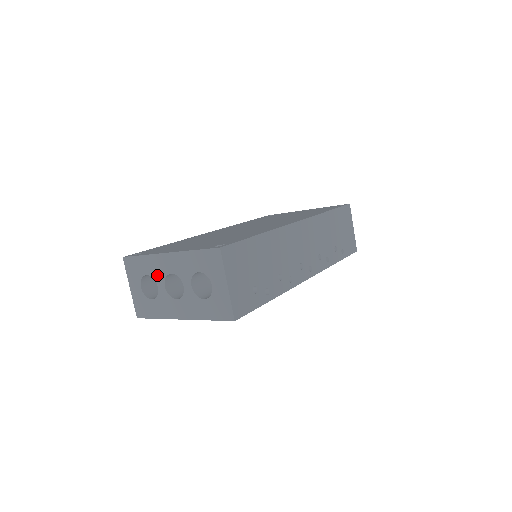
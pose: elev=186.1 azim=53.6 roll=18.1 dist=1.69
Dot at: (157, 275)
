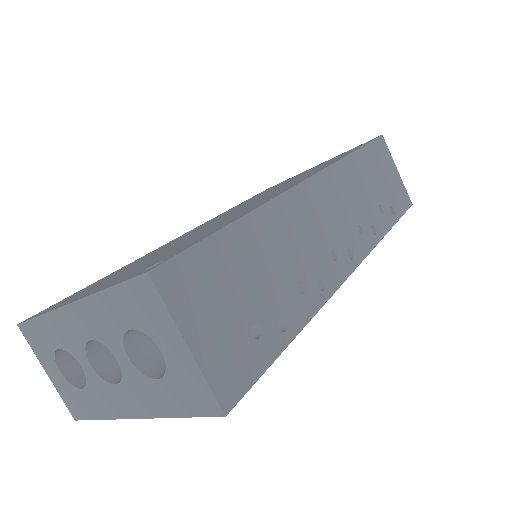
Dot at: (72, 346)
